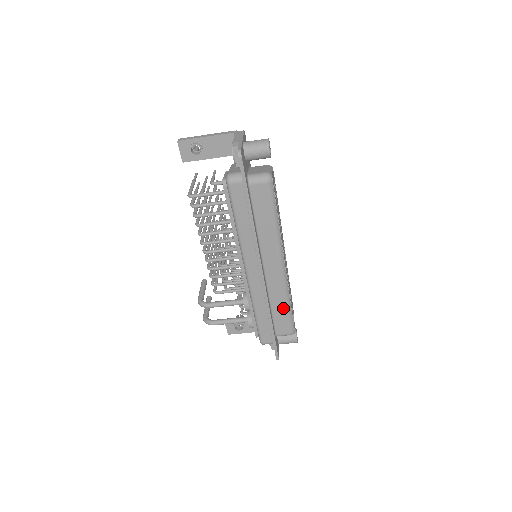
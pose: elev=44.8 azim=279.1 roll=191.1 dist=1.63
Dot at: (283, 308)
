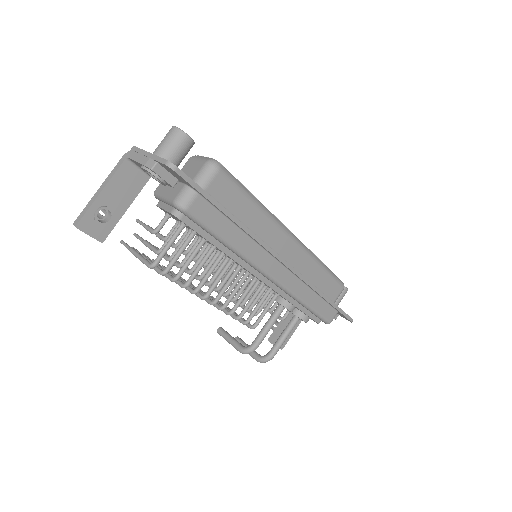
Dot at: (322, 274)
